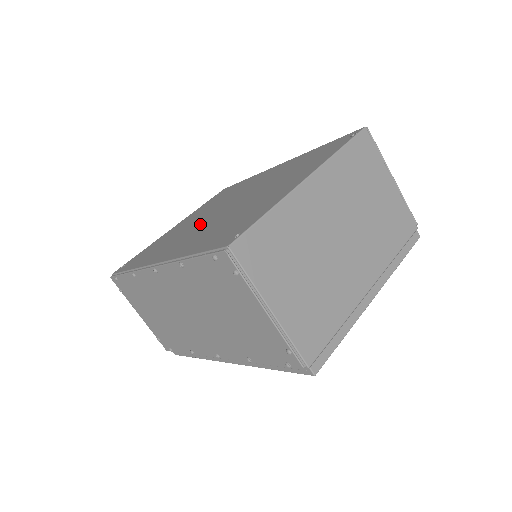
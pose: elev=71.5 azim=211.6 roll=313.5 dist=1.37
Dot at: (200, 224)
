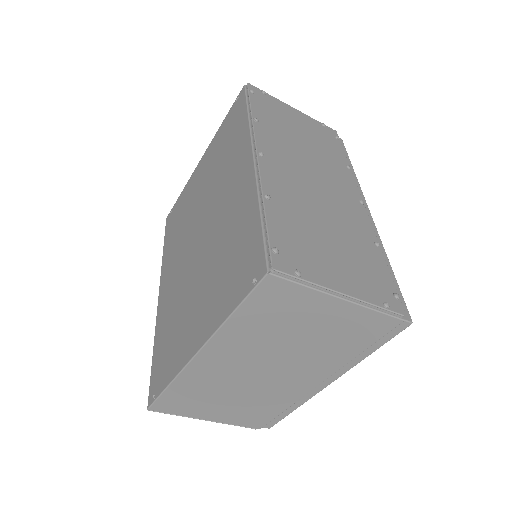
Dot at: (187, 243)
